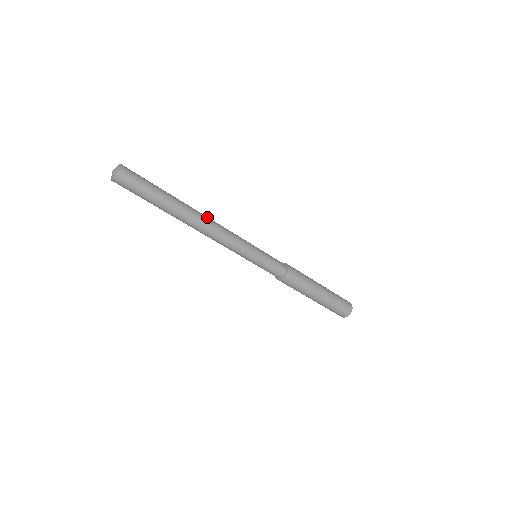
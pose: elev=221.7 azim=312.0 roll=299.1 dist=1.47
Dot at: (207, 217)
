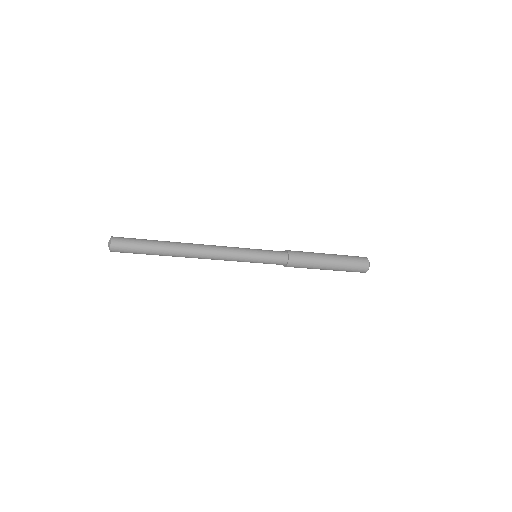
Dot at: (198, 252)
